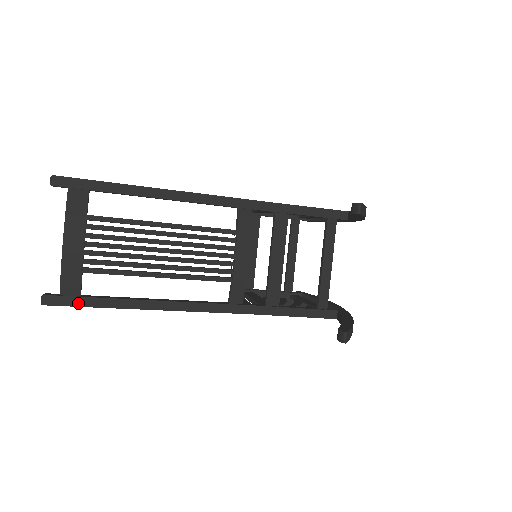
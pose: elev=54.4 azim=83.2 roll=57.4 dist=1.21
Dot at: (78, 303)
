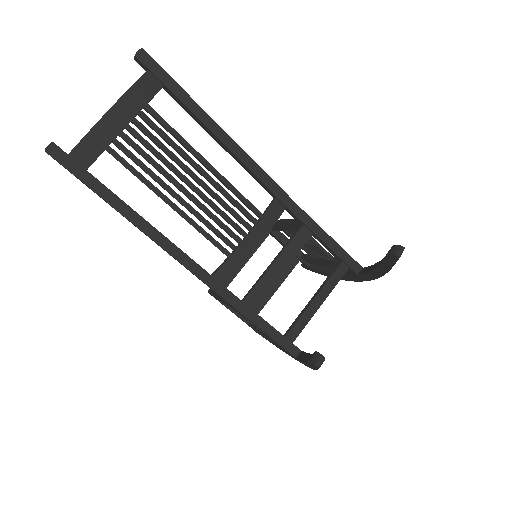
Dot at: (80, 174)
